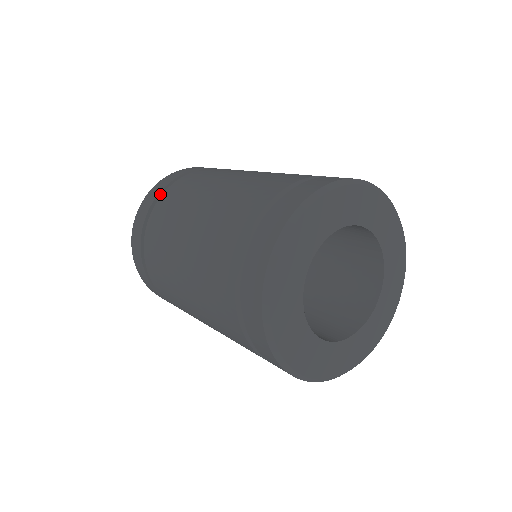
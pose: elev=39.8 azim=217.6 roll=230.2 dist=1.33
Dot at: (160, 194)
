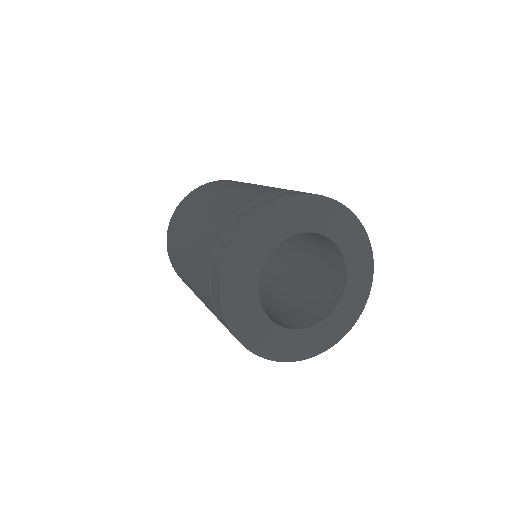
Dot at: occluded
